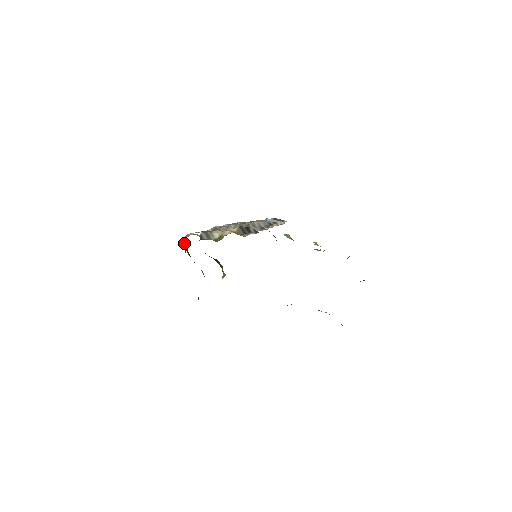
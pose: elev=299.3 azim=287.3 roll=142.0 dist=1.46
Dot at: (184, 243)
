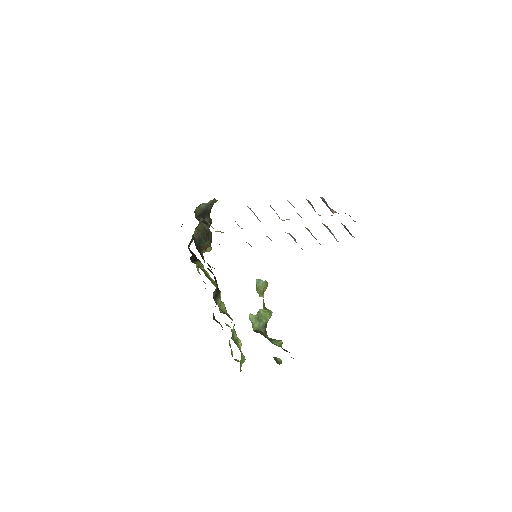
Dot at: (202, 205)
